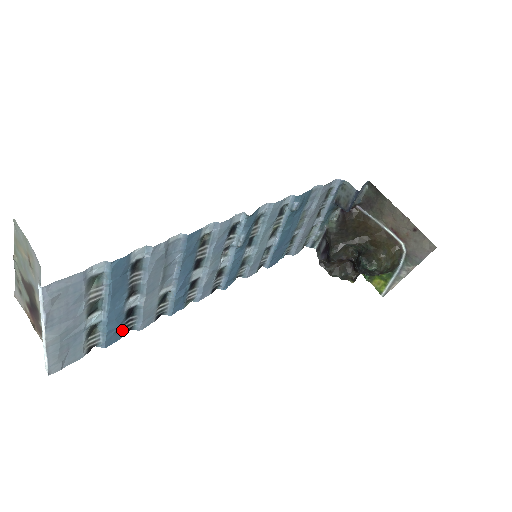
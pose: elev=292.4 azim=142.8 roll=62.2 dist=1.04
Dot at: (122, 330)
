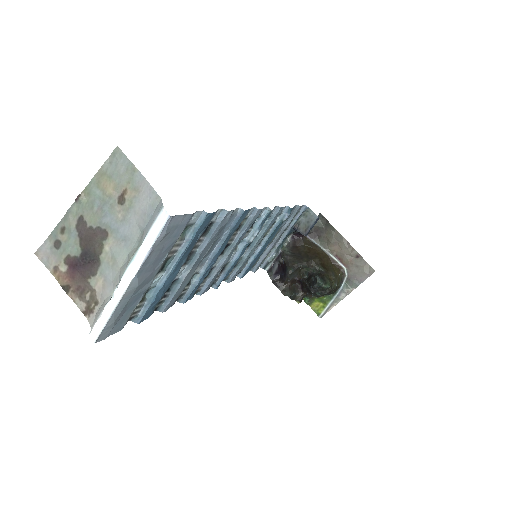
Dot at: (154, 306)
